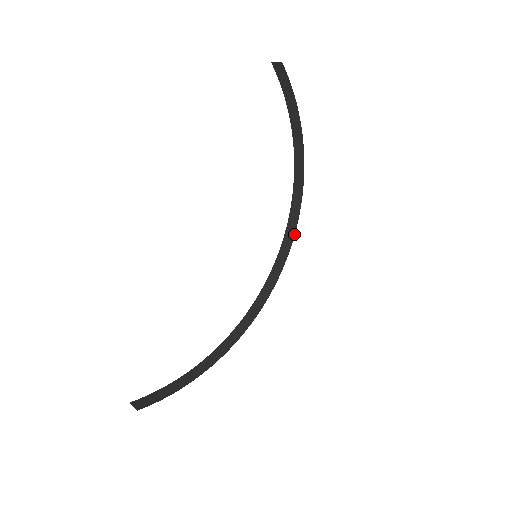
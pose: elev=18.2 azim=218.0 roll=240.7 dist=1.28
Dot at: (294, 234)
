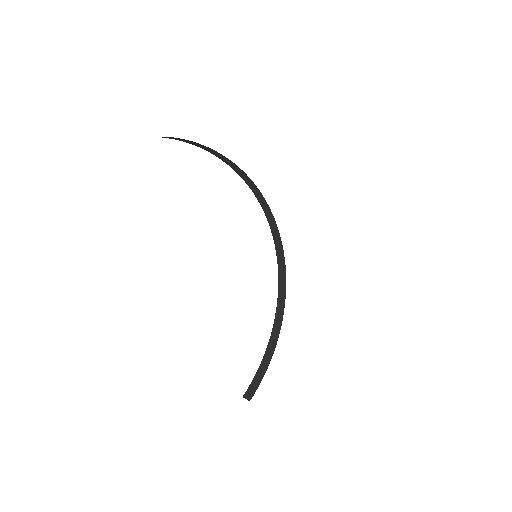
Dot at: (273, 216)
